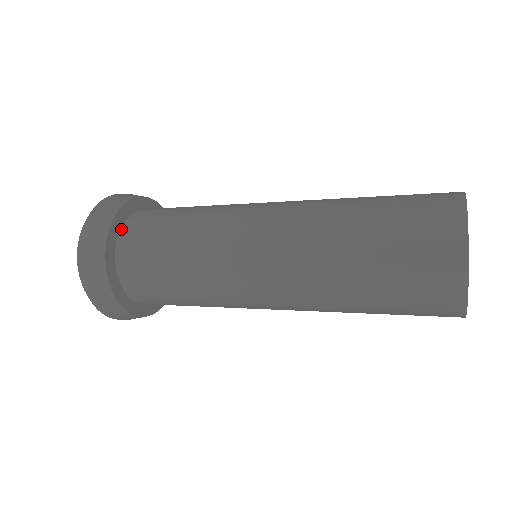
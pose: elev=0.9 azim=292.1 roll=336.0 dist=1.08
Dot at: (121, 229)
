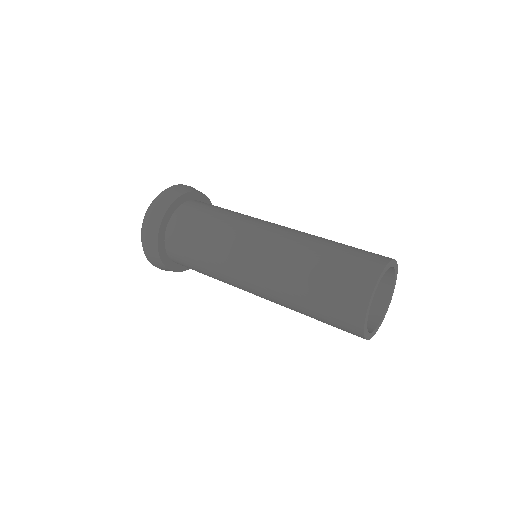
Dot at: (183, 204)
